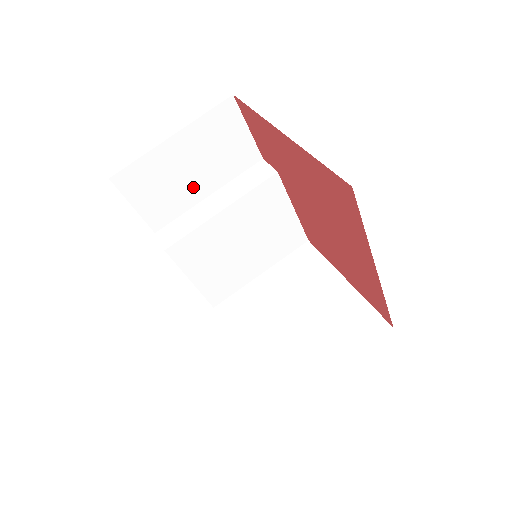
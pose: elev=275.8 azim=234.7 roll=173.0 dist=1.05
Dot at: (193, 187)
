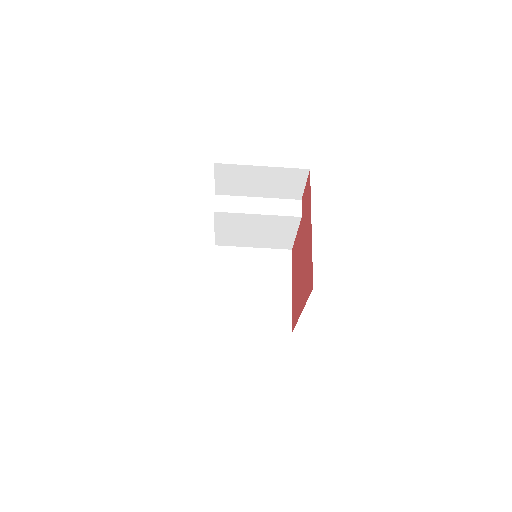
Dot at: (253, 189)
